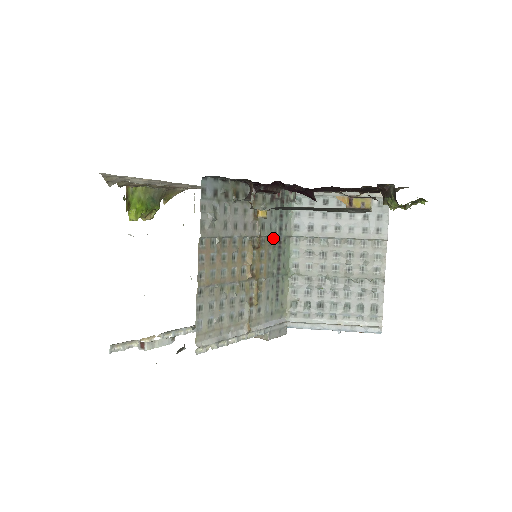
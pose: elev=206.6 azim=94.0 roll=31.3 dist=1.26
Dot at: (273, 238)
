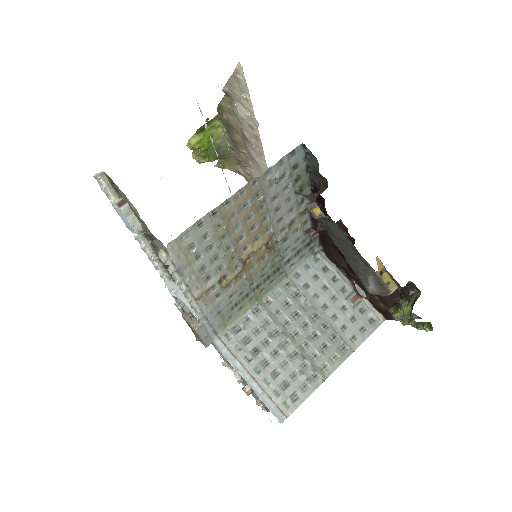
Dot at: (280, 258)
